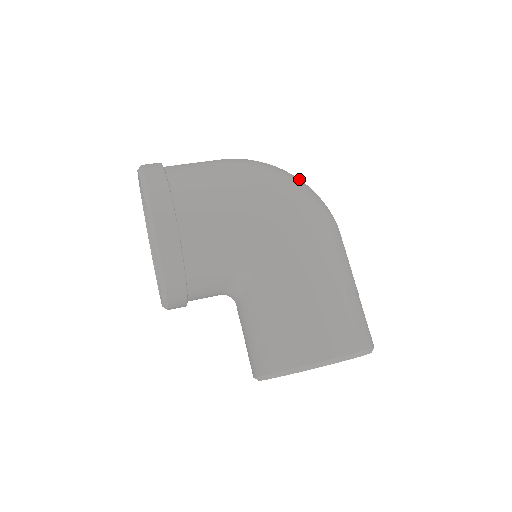
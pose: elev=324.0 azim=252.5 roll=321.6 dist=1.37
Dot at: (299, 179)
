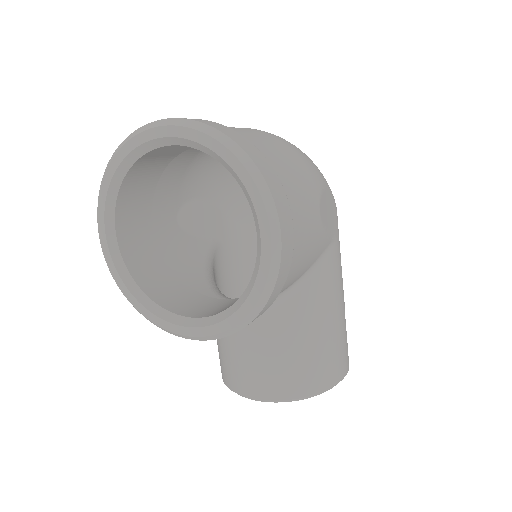
Dot at: occluded
